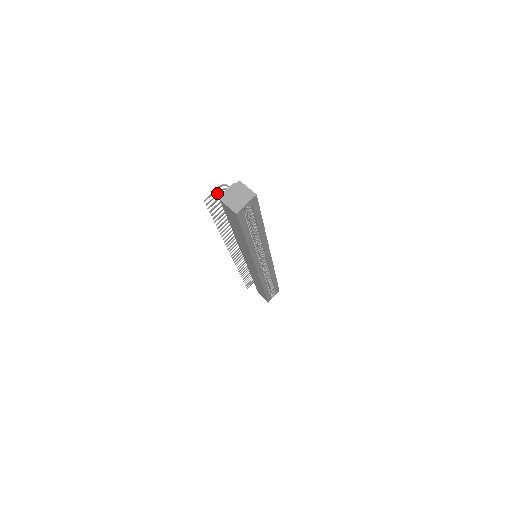
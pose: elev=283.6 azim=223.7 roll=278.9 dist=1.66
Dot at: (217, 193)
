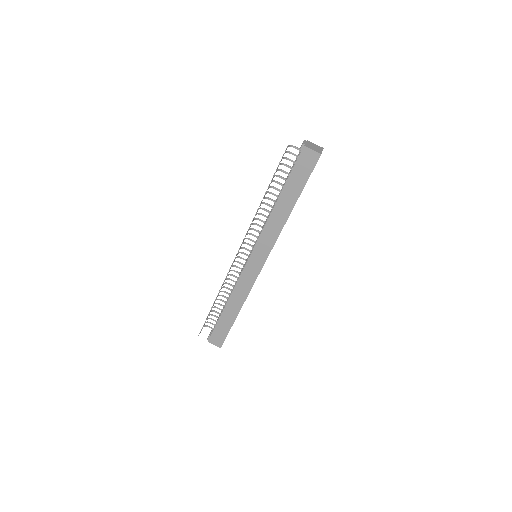
Dot at: (285, 152)
